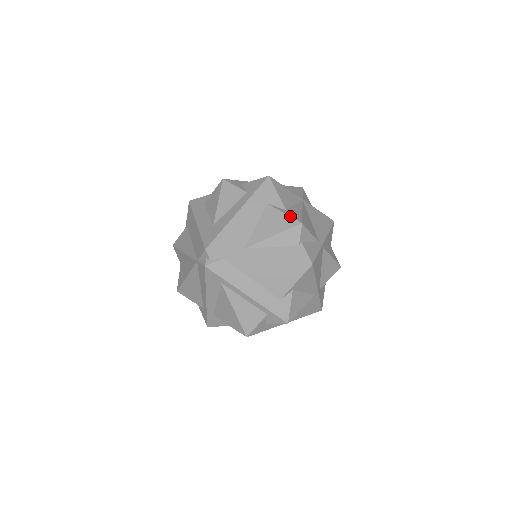
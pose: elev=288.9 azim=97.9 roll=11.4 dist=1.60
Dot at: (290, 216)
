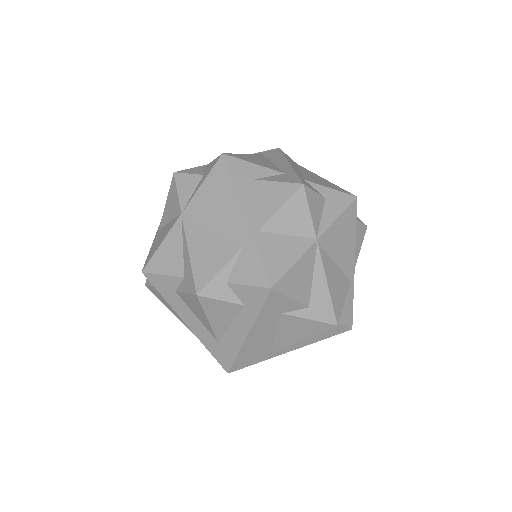
Dot at: (319, 322)
